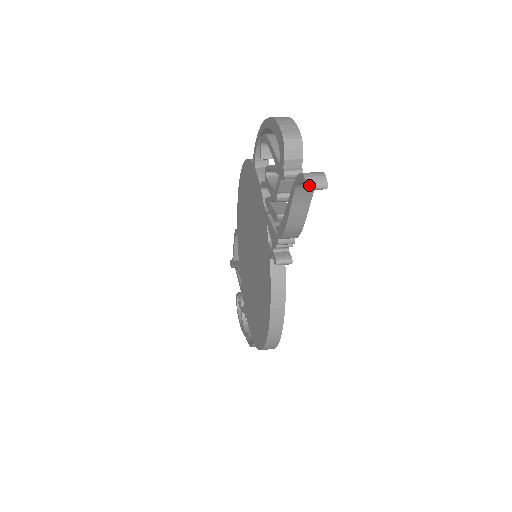
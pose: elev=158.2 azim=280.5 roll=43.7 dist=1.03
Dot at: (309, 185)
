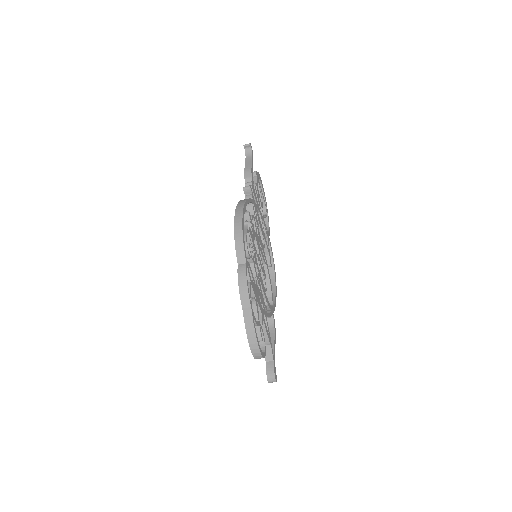
Dot at: (245, 145)
